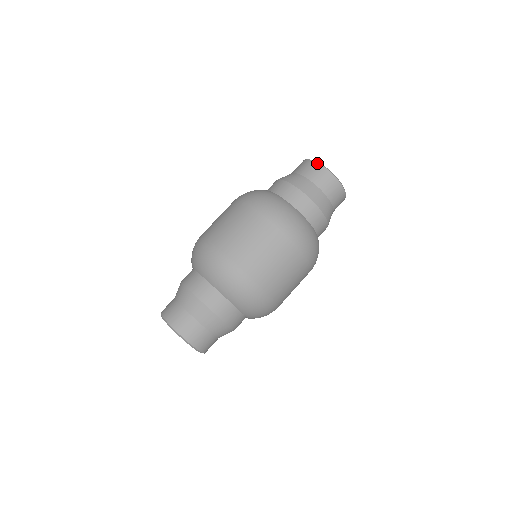
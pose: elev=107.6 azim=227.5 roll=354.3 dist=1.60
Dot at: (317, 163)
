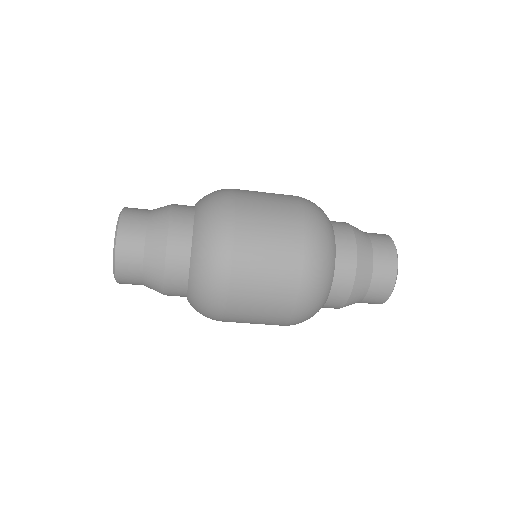
Dot at: (397, 263)
